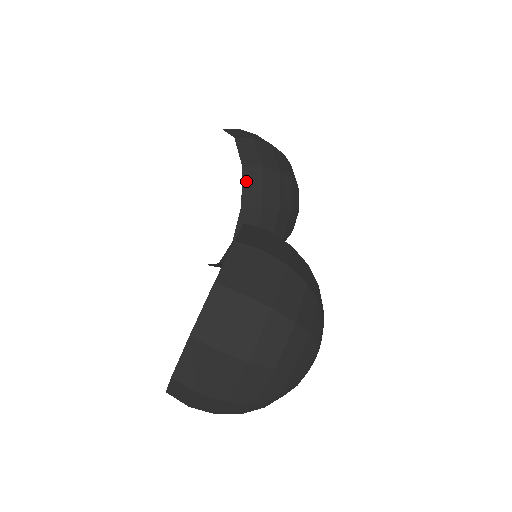
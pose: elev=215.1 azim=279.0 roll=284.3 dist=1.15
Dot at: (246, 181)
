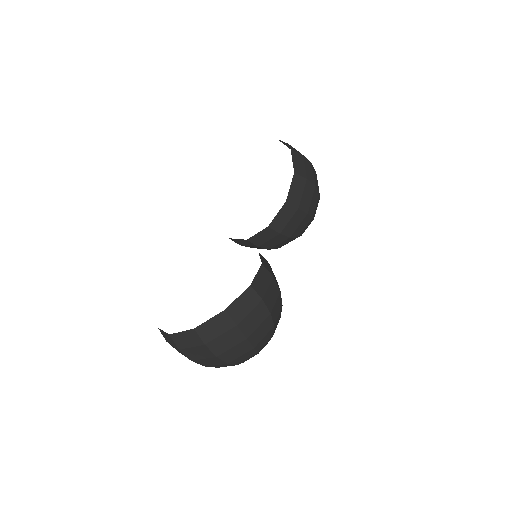
Dot at: (282, 212)
